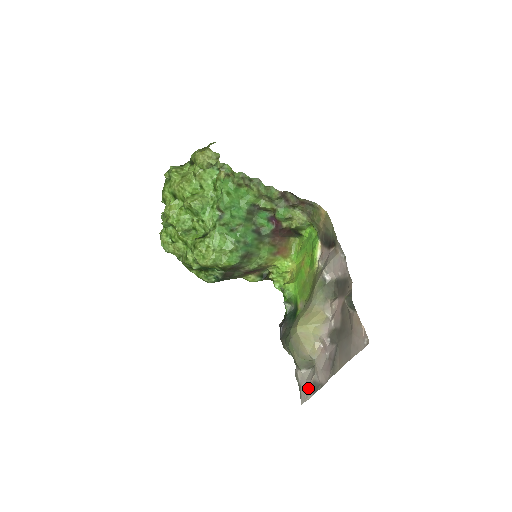
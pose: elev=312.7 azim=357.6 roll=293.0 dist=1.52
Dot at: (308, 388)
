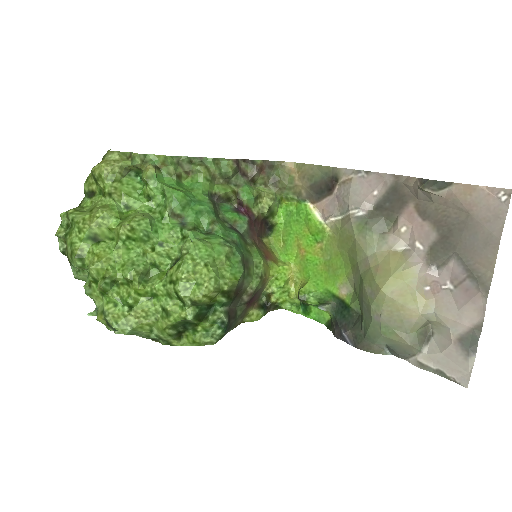
Dot at: (457, 356)
